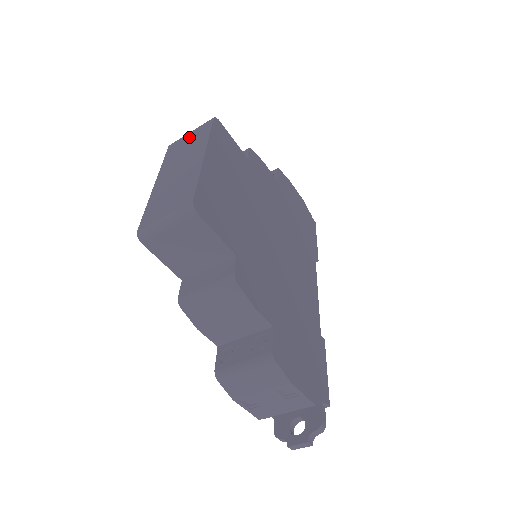
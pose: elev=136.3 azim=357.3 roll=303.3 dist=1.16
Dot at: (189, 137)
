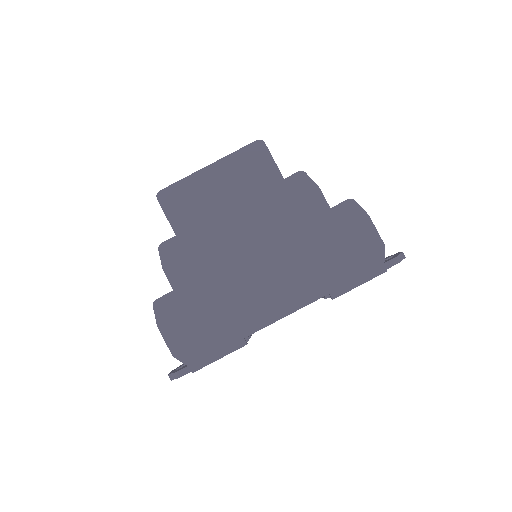
Dot at: occluded
